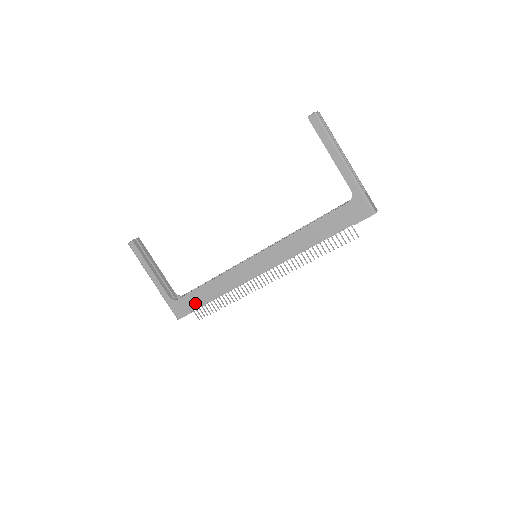
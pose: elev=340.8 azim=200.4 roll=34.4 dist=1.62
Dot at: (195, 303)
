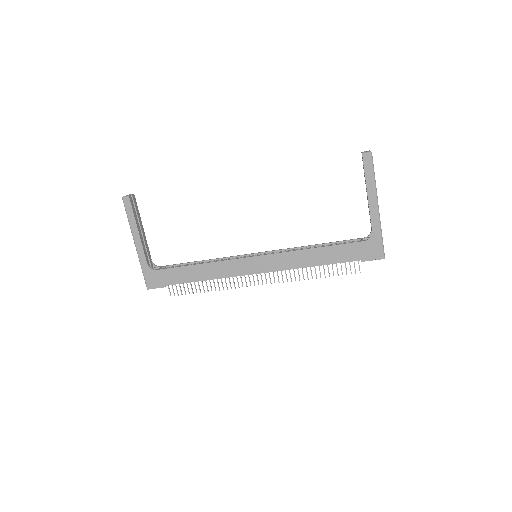
Dot at: (174, 279)
